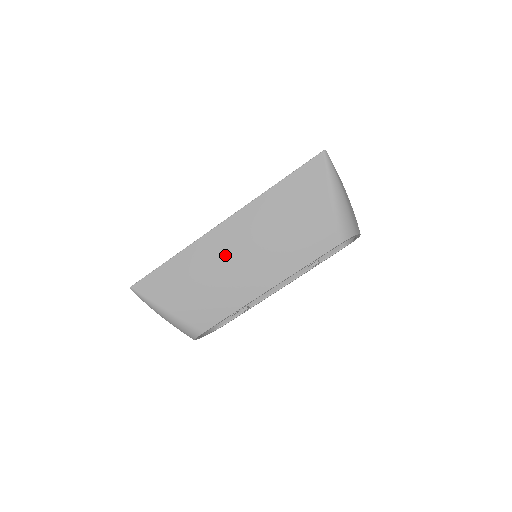
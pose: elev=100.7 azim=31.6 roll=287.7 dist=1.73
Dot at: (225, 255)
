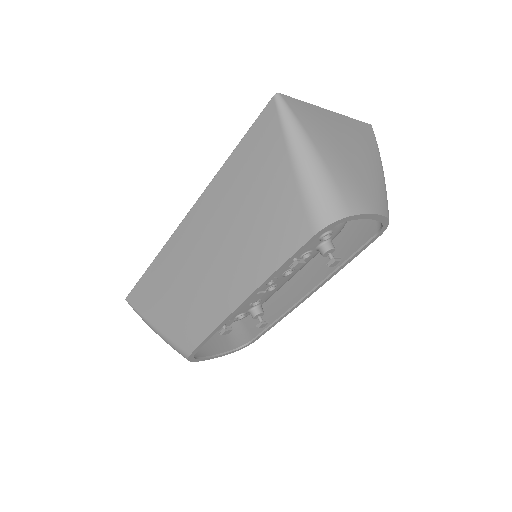
Dot at: (192, 259)
